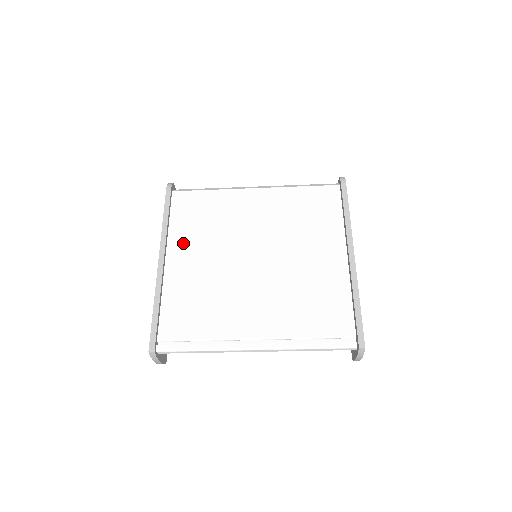
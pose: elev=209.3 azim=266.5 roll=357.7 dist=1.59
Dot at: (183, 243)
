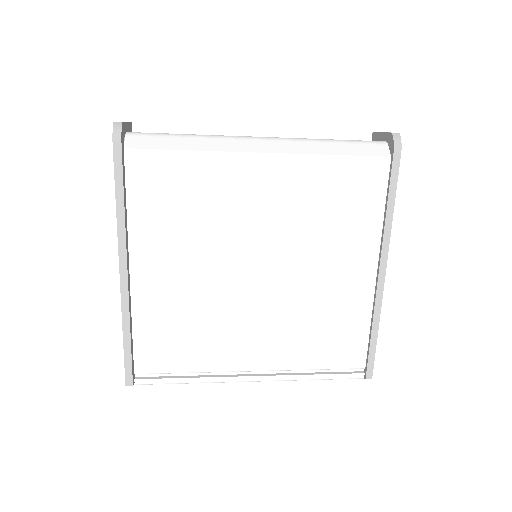
Dot at: (153, 245)
